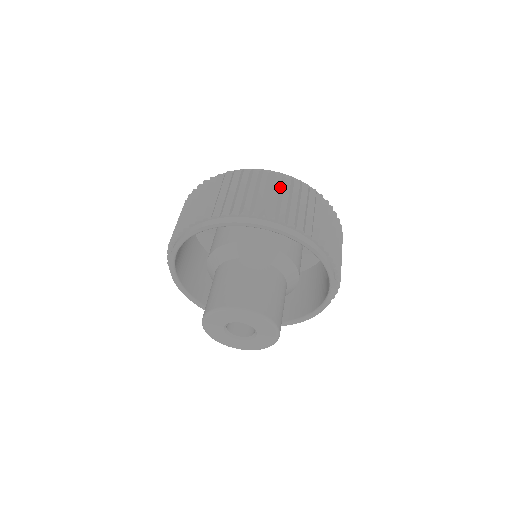
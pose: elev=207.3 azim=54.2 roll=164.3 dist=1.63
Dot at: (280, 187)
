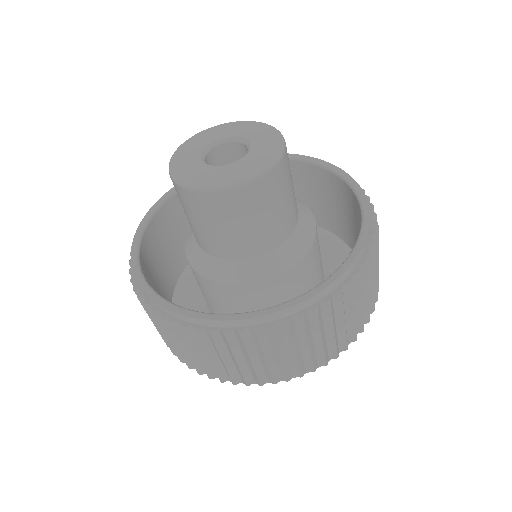
Dot at: occluded
